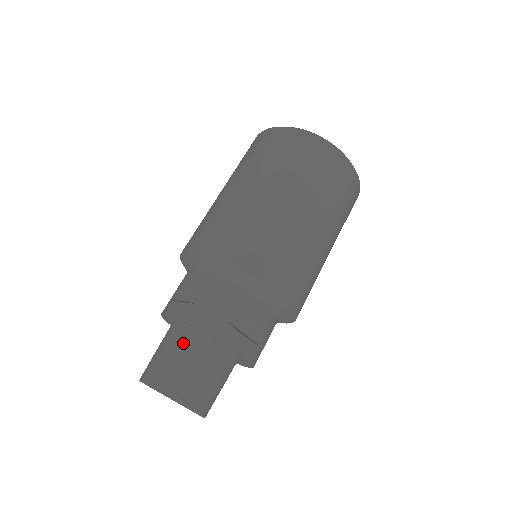
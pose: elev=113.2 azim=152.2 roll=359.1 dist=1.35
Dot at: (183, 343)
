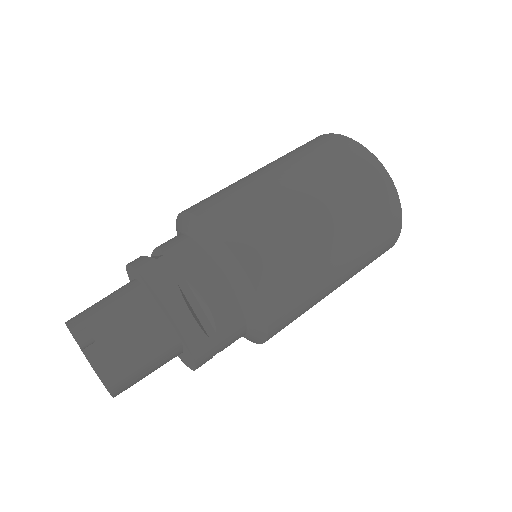
Dot at: (126, 298)
